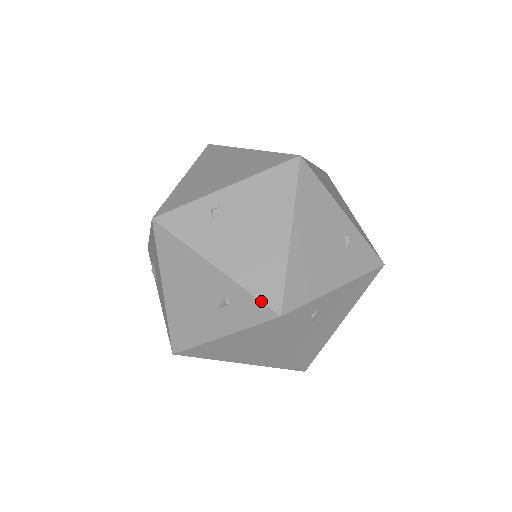
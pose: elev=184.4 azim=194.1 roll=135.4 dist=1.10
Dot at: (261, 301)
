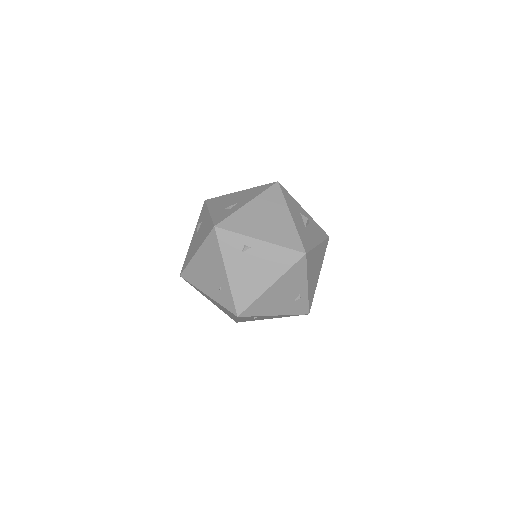
Dot at: (234, 304)
